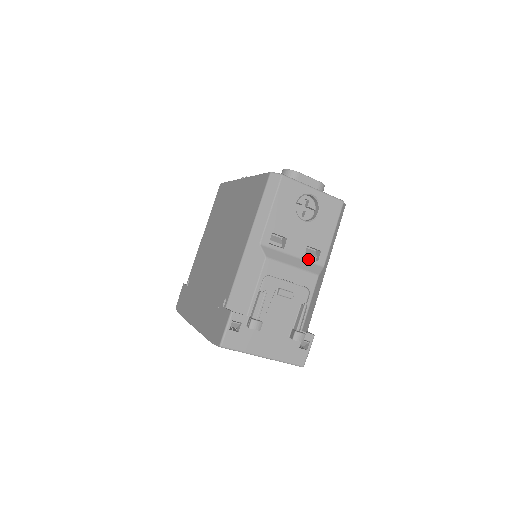
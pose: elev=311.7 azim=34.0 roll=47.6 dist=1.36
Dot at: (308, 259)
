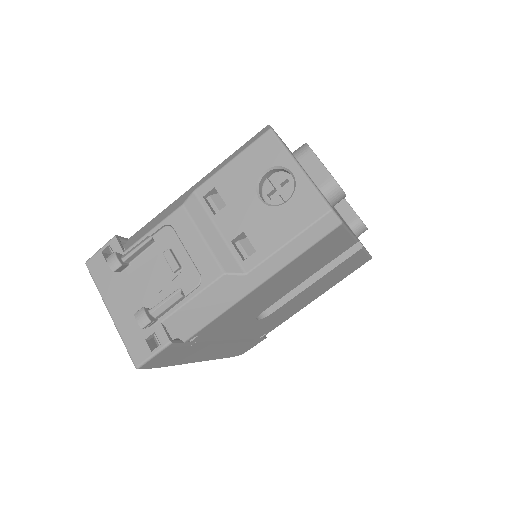
Dot at: (234, 249)
